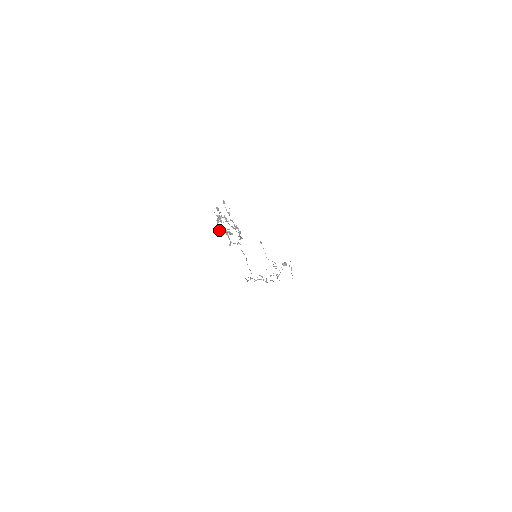
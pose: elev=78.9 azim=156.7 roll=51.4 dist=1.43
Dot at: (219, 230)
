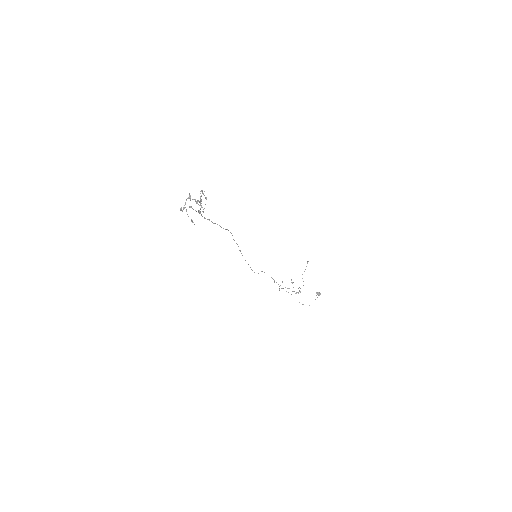
Dot at: (189, 206)
